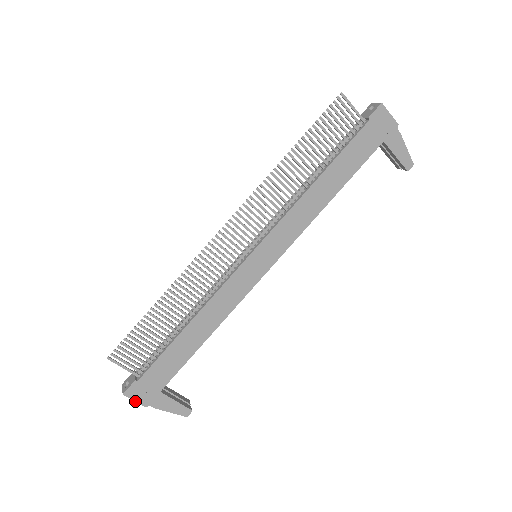
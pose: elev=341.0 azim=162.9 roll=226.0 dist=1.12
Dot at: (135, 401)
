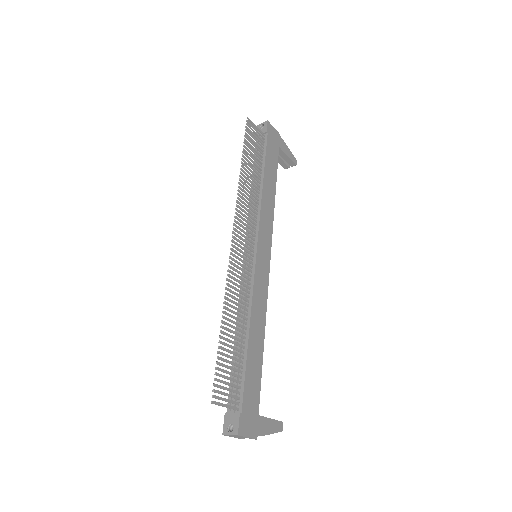
Dot at: (248, 437)
